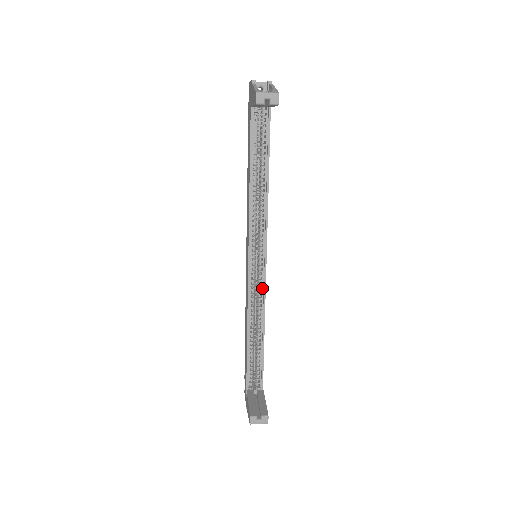
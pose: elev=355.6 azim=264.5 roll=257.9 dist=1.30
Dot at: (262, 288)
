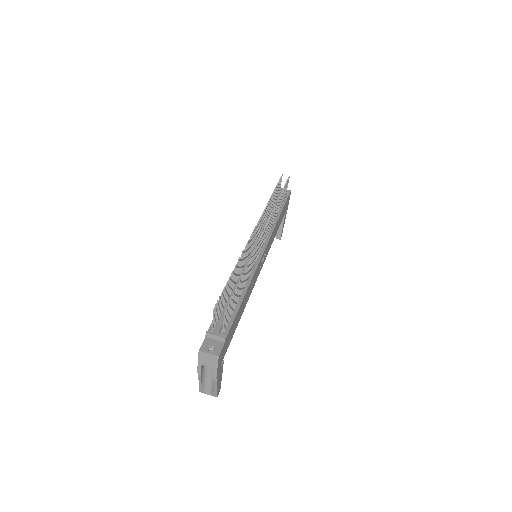
Dot at: occluded
